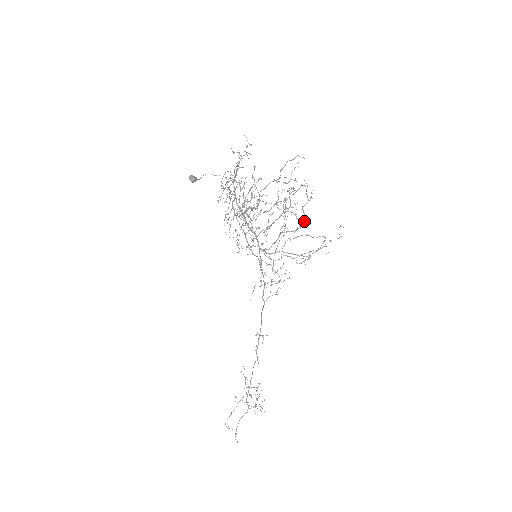
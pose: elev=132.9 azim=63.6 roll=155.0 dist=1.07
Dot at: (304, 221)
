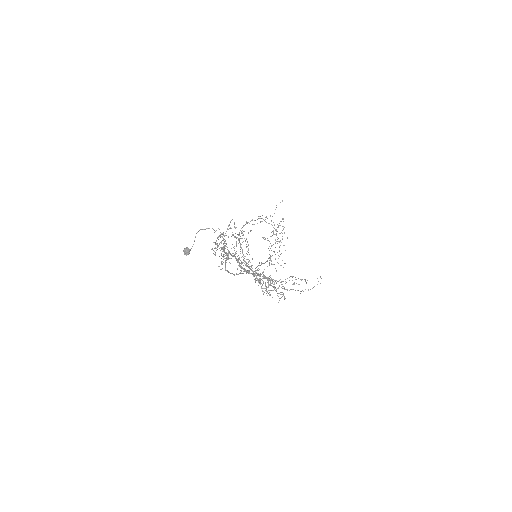
Dot at: occluded
